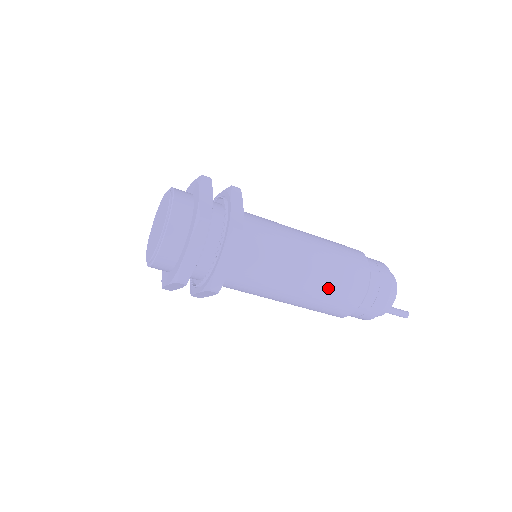
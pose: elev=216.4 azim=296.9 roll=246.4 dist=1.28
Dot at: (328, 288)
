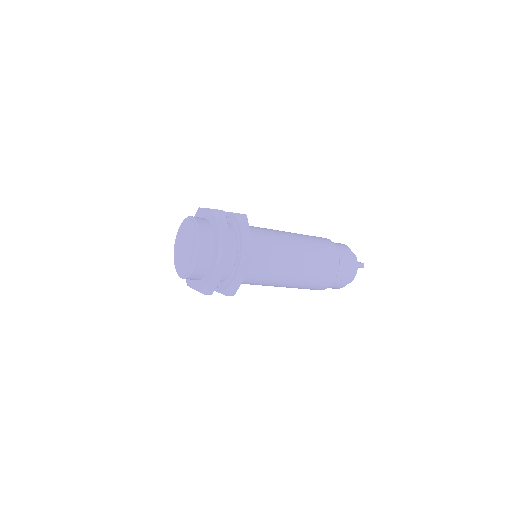
Dot at: occluded
